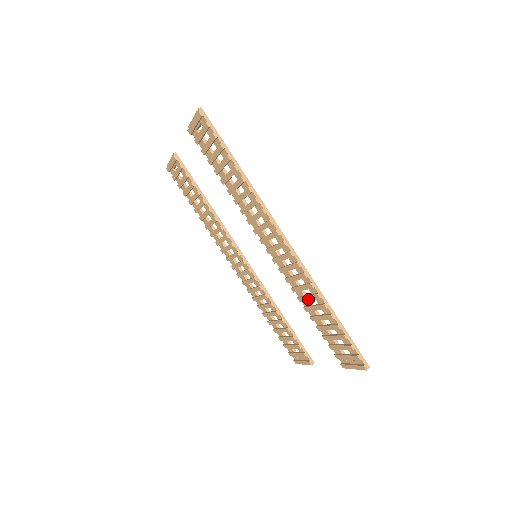
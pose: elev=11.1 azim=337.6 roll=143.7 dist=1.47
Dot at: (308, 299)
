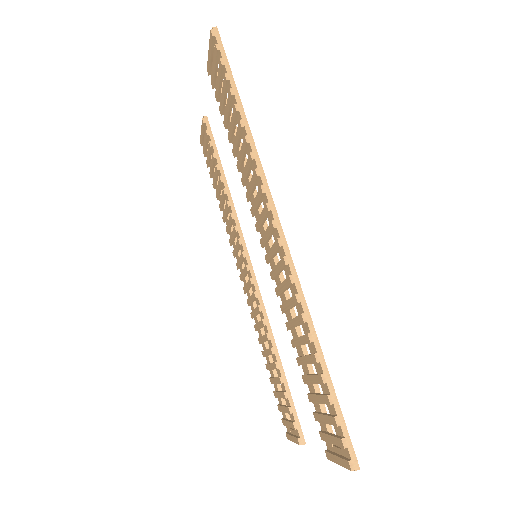
Dot at: (294, 324)
